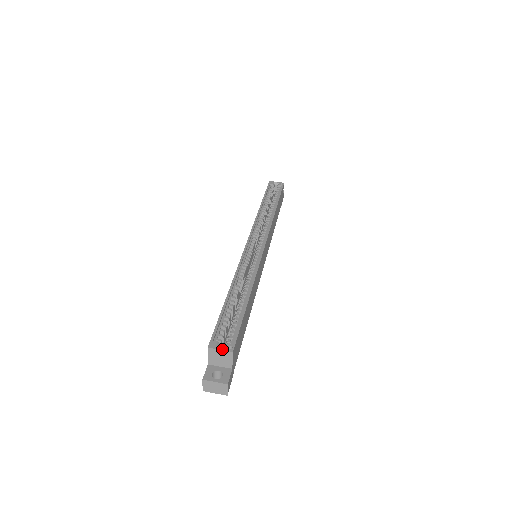
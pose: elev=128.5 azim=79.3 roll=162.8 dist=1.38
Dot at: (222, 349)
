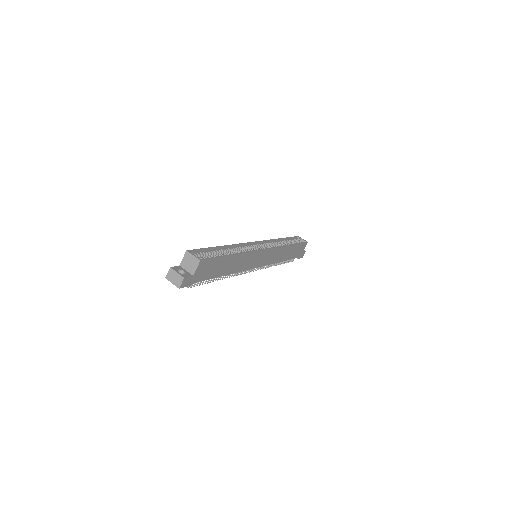
Dot at: (195, 256)
